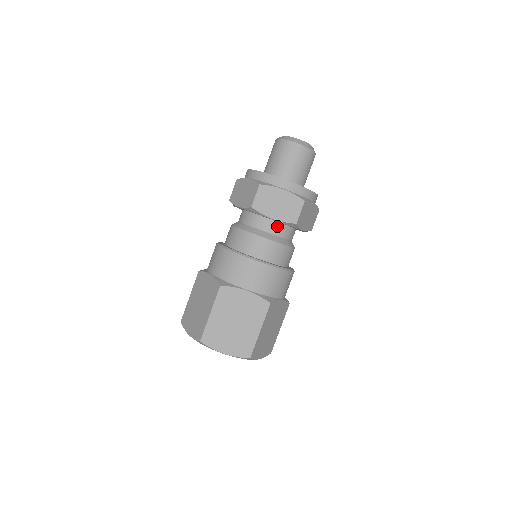
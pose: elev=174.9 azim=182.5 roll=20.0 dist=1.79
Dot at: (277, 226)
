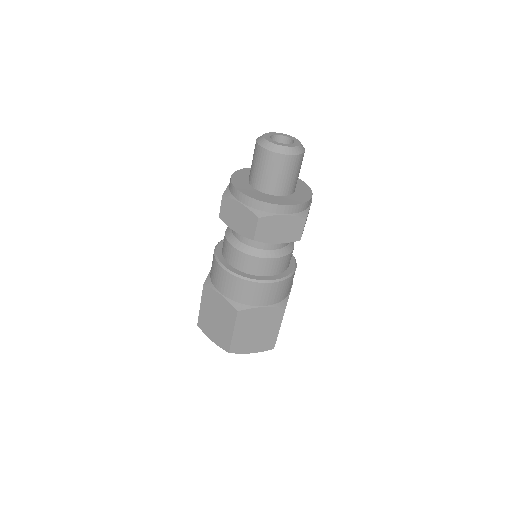
Dot at: occluded
